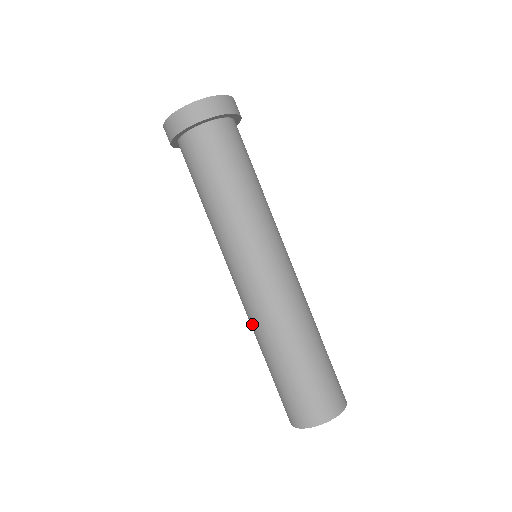
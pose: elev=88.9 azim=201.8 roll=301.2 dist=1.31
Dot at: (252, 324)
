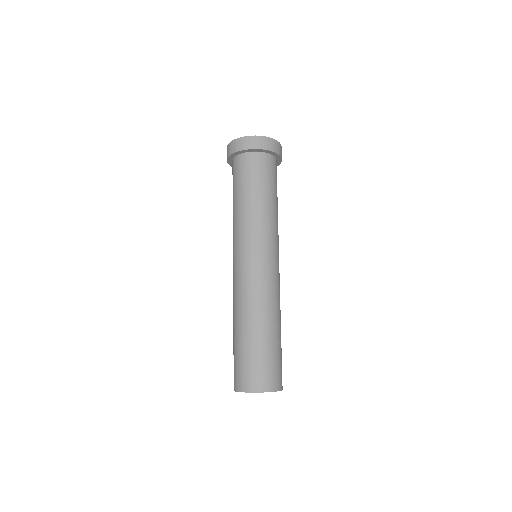
Dot at: occluded
